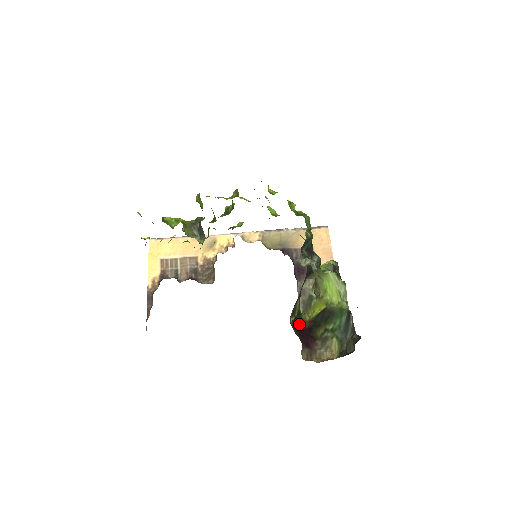
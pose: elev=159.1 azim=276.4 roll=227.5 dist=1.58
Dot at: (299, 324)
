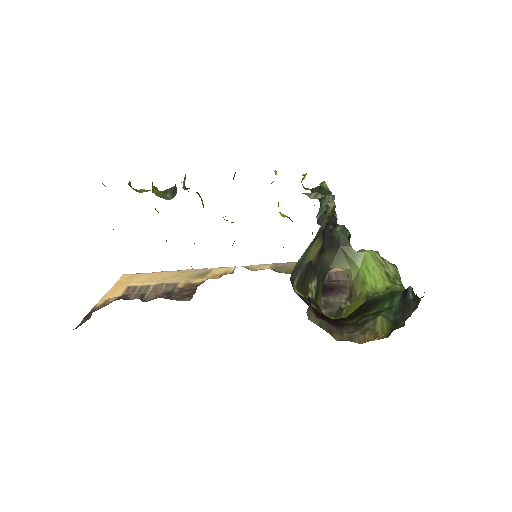
Dot at: (313, 307)
